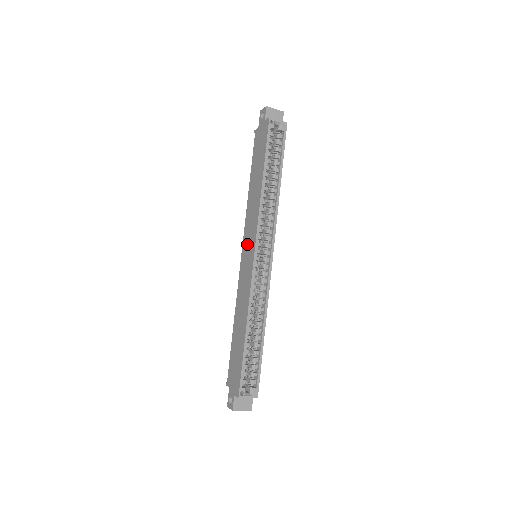
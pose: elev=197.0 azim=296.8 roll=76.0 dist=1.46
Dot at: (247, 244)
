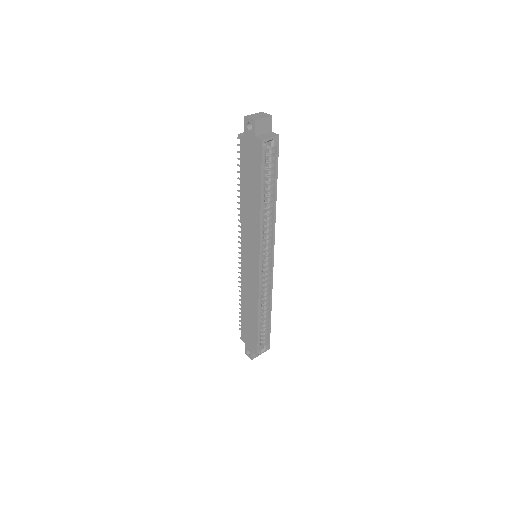
Dot at: (248, 251)
